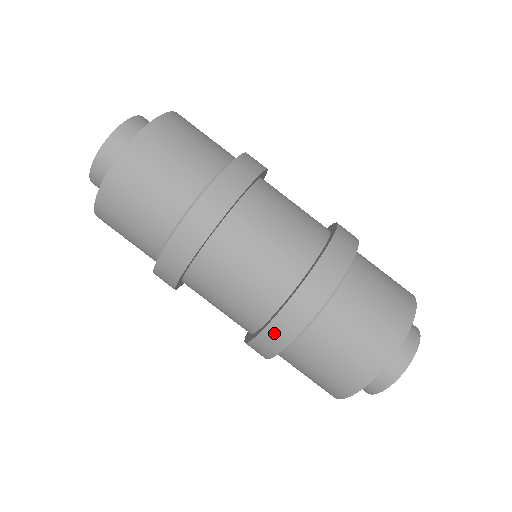
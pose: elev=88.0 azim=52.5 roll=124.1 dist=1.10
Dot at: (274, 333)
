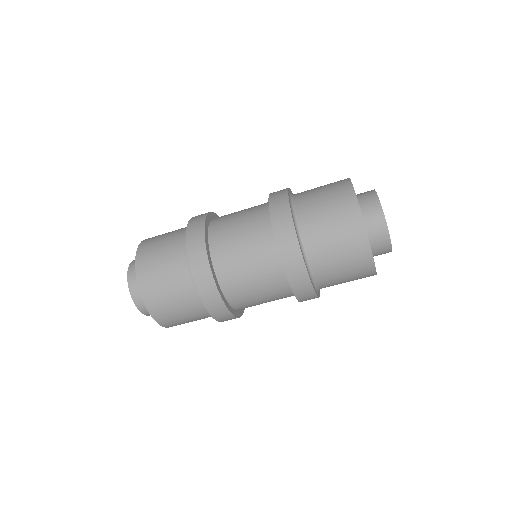
Dot at: occluded
